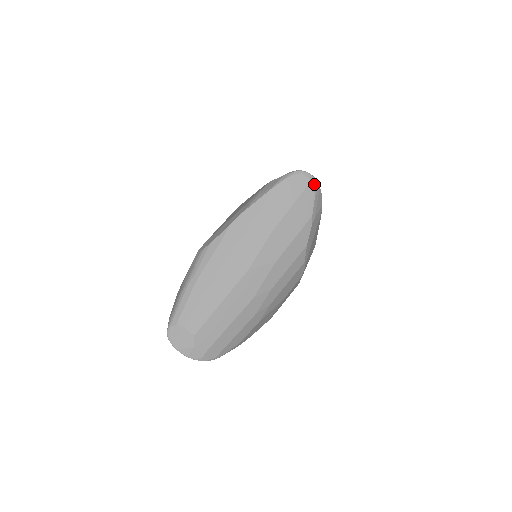
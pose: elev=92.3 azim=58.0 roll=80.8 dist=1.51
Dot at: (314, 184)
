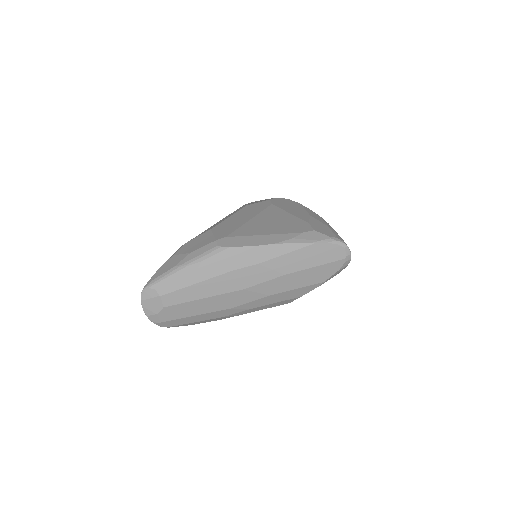
Dot at: (347, 261)
